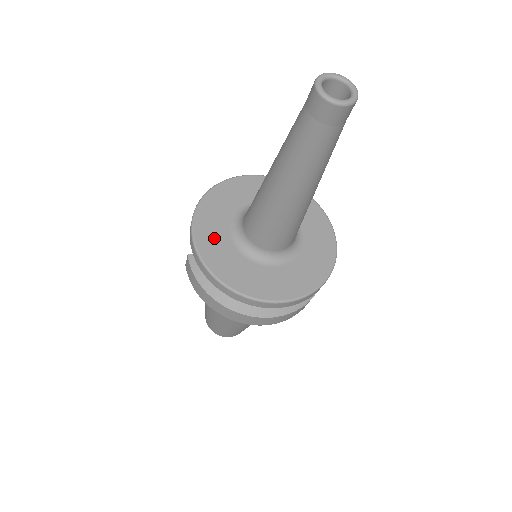
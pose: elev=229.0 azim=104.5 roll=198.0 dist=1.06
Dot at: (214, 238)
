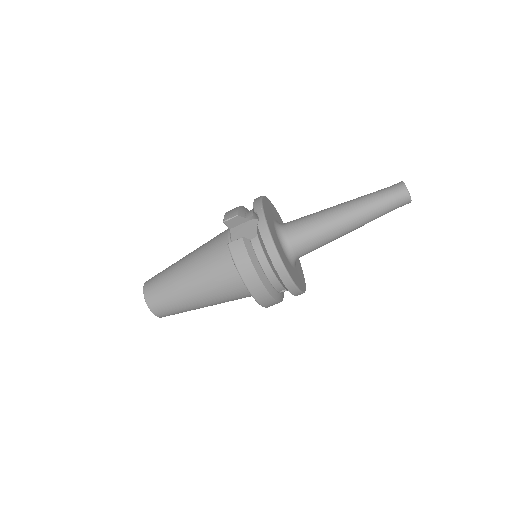
Dot at: (274, 234)
